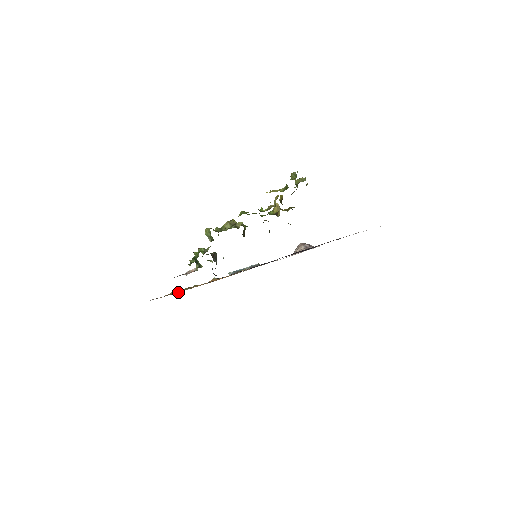
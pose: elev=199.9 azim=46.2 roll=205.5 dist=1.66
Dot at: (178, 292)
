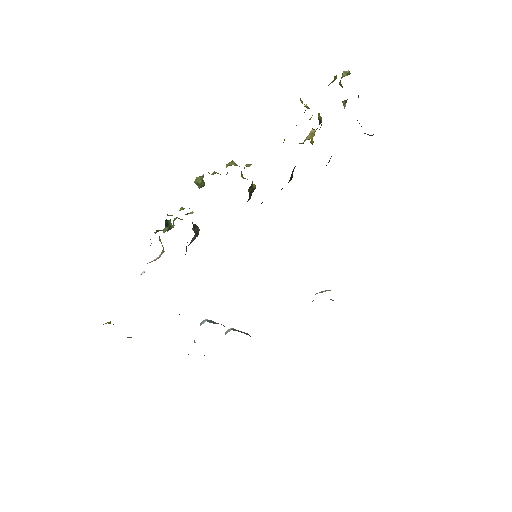
Dot at: occluded
